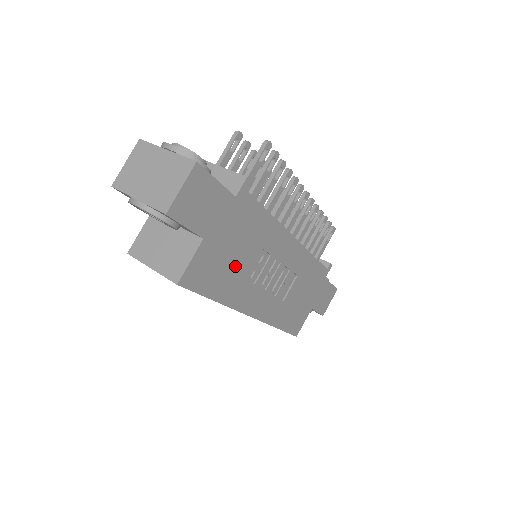
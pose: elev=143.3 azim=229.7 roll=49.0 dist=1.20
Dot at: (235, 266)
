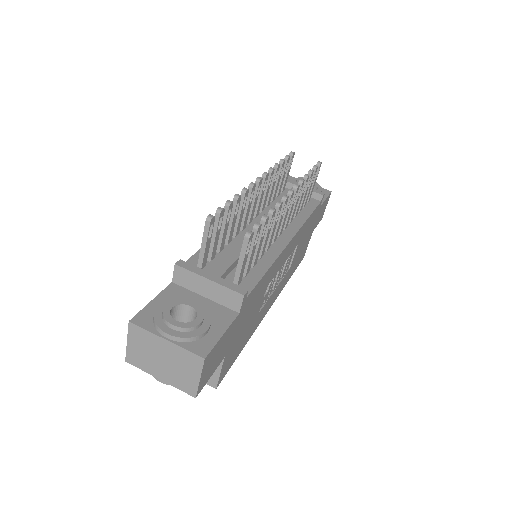
Dot at: (250, 322)
